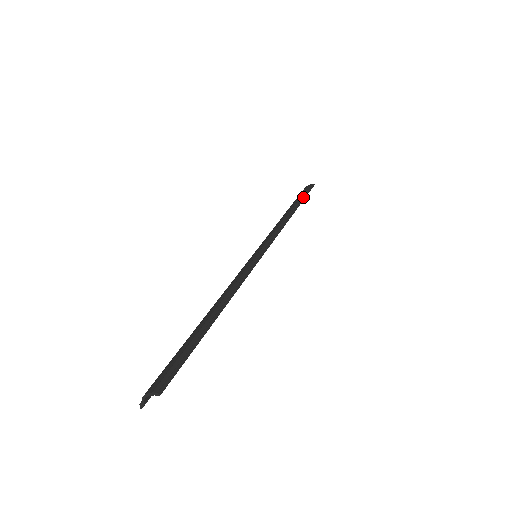
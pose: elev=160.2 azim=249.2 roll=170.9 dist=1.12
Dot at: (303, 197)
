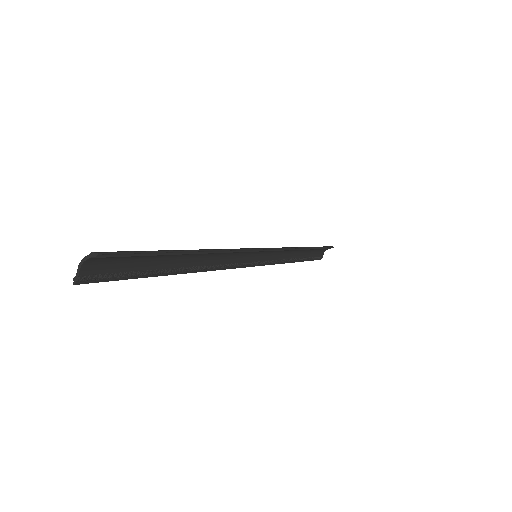
Dot at: occluded
